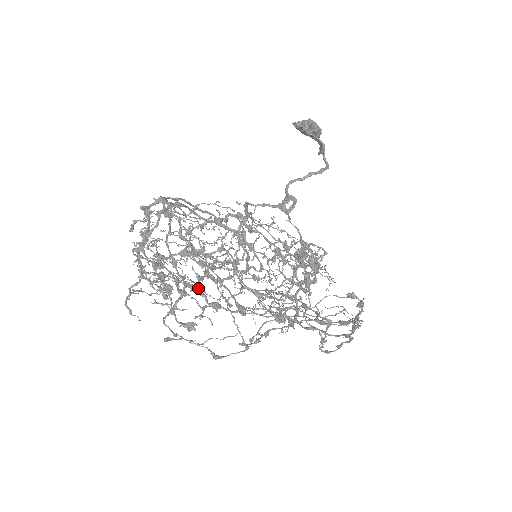
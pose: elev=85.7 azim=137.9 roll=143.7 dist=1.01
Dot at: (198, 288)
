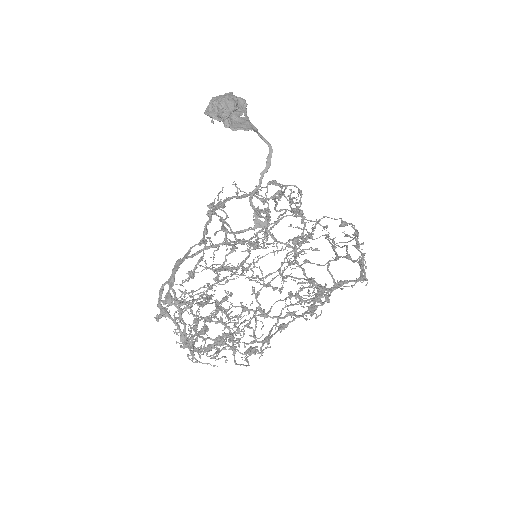
Dot at: (244, 334)
